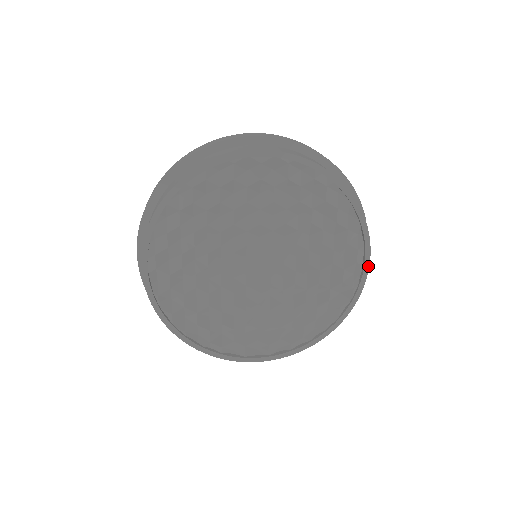
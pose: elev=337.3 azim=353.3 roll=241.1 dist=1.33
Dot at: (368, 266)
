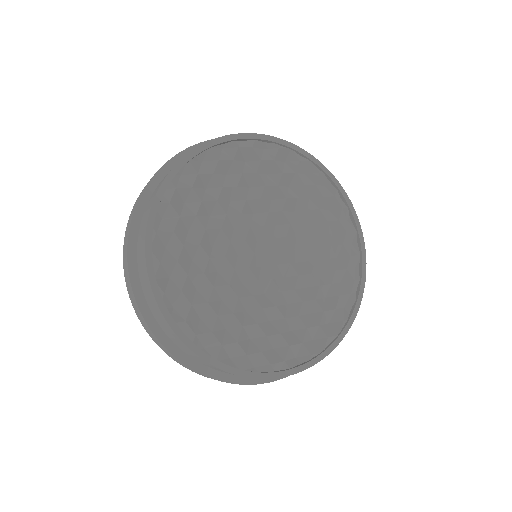
Dot at: (360, 301)
